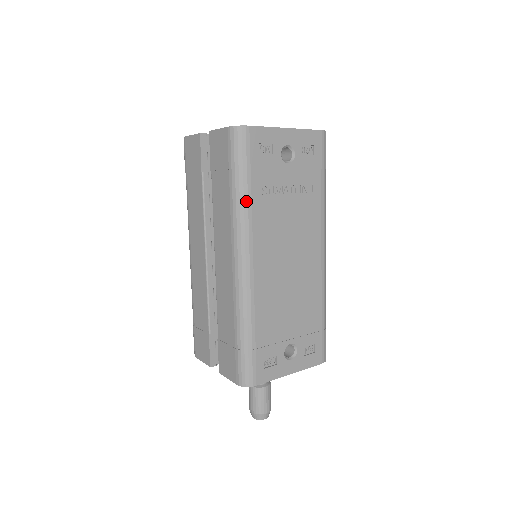
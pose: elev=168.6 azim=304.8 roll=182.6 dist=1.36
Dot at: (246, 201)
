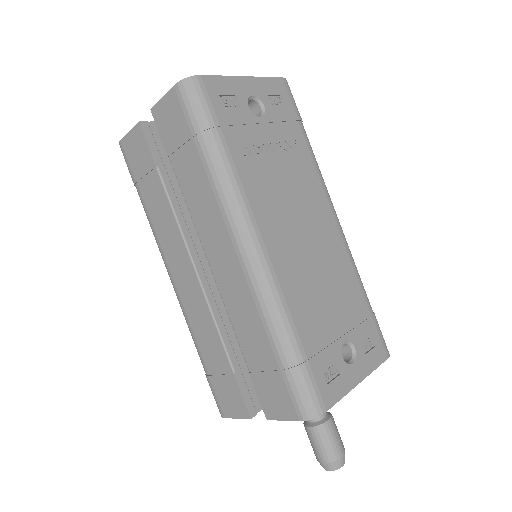
Dot at: (228, 167)
